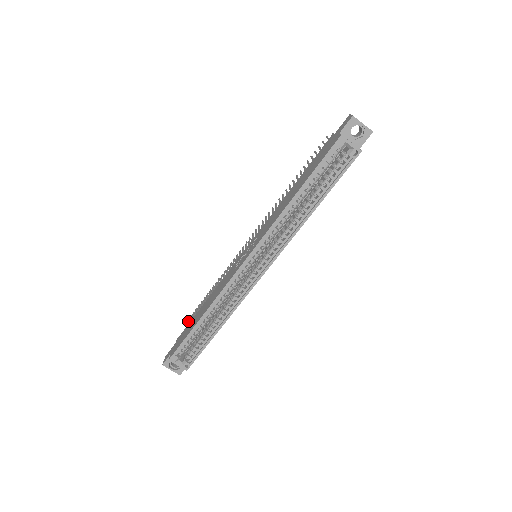
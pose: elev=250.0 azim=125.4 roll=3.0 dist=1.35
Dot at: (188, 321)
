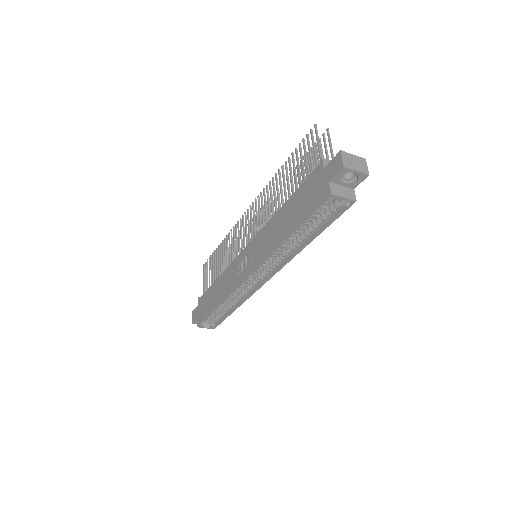
Dot at: (203, 273)
